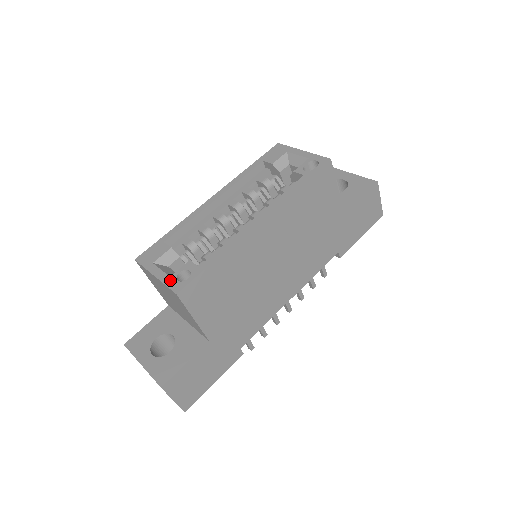
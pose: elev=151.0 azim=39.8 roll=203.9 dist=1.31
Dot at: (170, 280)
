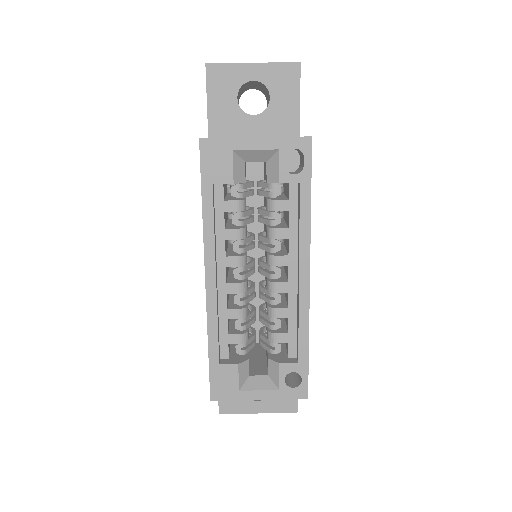
Dot at: (284, 393)
